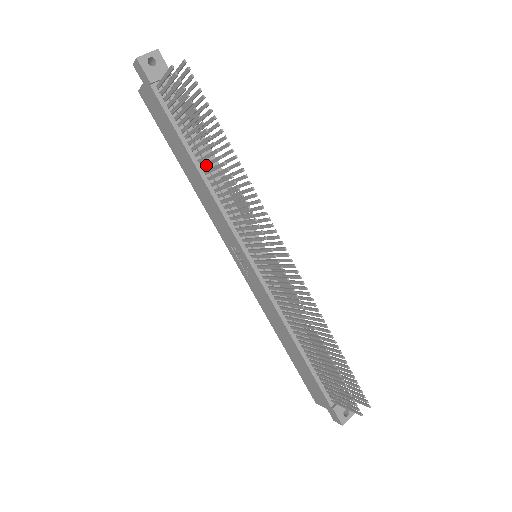
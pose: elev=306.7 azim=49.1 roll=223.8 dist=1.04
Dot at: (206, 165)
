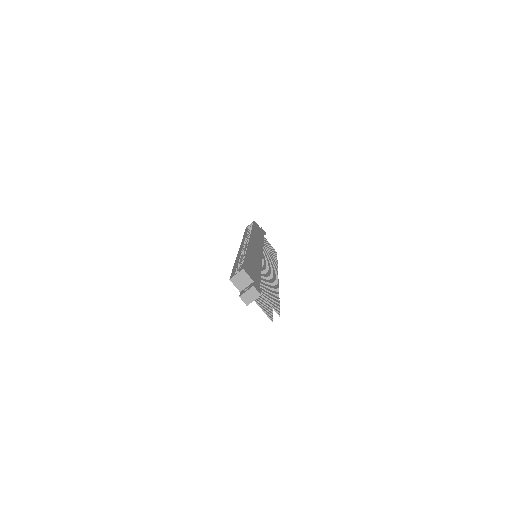
Dot at: occluded
